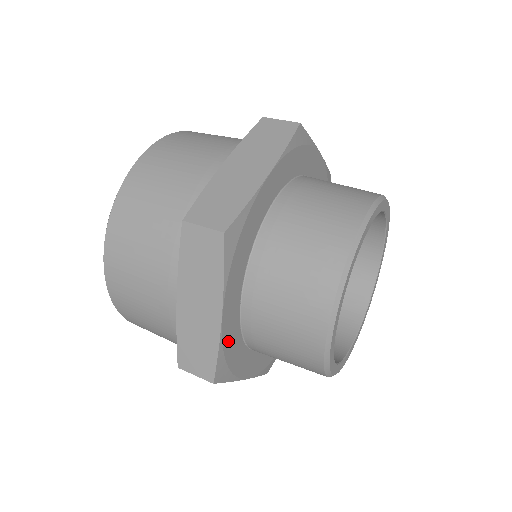
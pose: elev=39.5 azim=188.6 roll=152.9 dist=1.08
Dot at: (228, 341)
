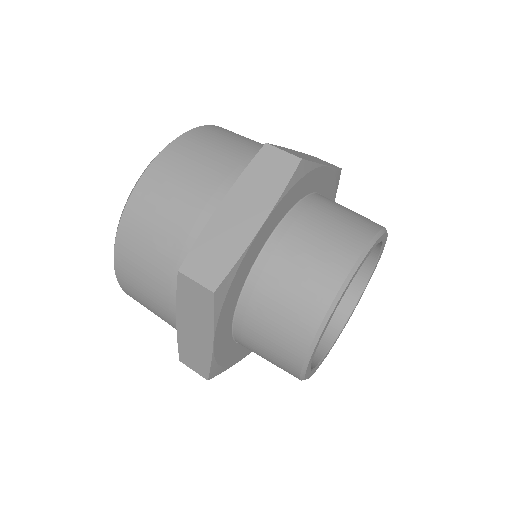
Dot at: (220, 353)
